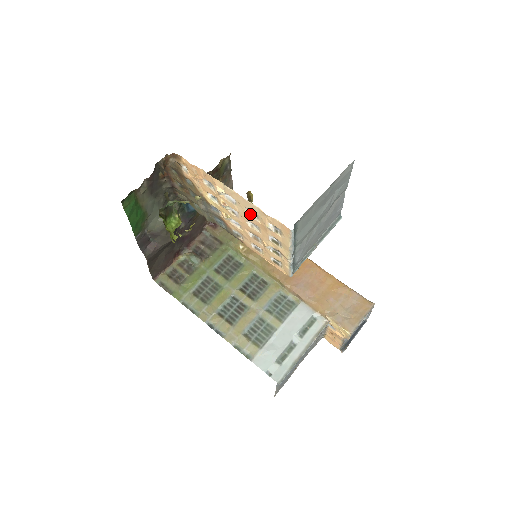
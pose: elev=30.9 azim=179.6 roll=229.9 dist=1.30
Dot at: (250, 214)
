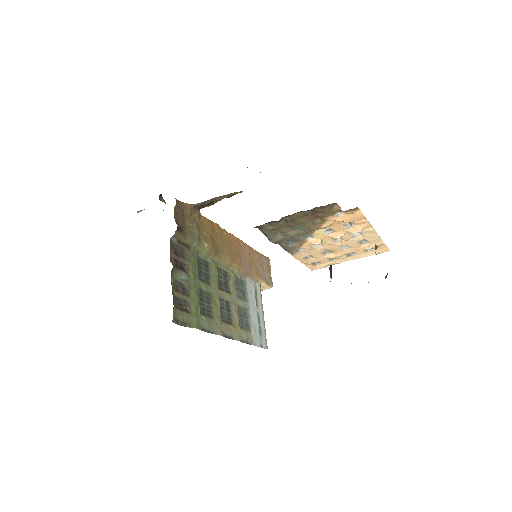
Dot at: (359, 242)
